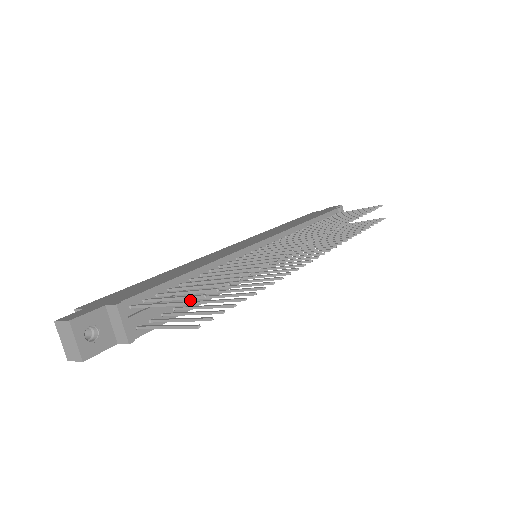
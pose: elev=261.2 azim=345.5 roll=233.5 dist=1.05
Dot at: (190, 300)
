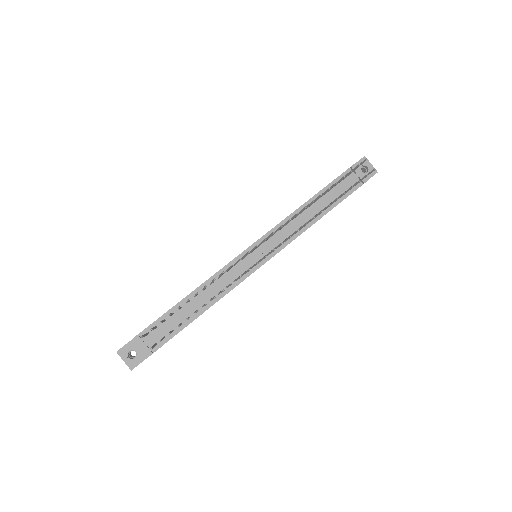
Dot at: (191, 315)
